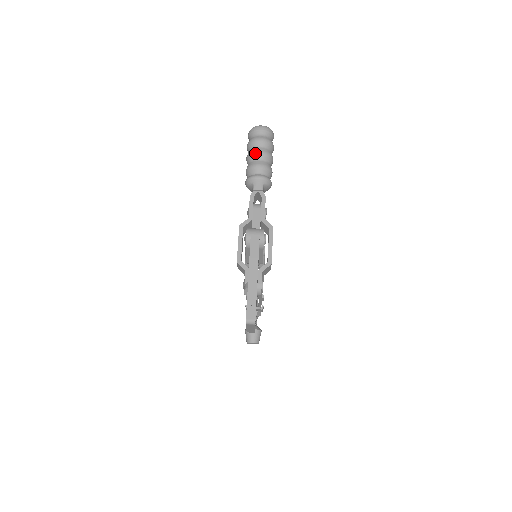
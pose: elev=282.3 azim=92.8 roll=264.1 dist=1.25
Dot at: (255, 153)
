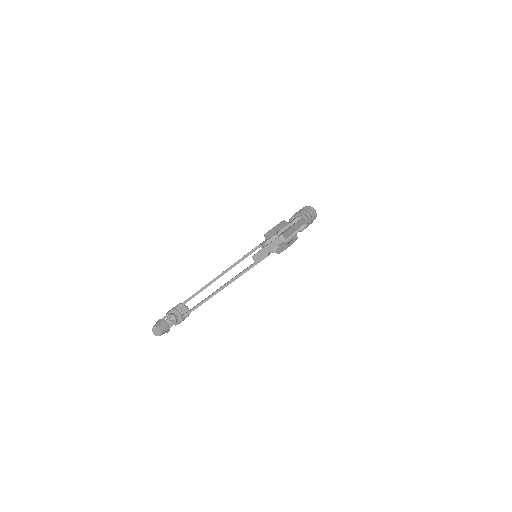
Dot at: (307, 212)
